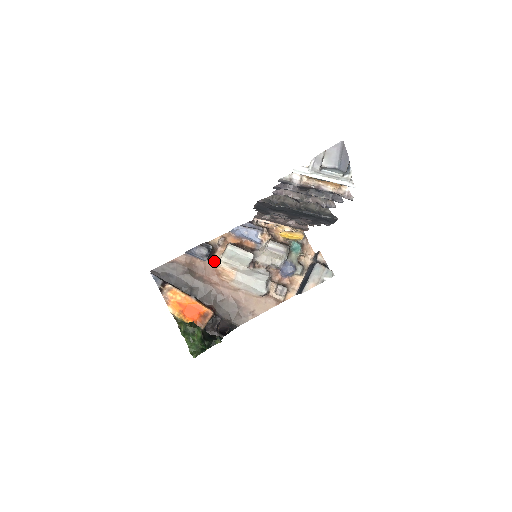
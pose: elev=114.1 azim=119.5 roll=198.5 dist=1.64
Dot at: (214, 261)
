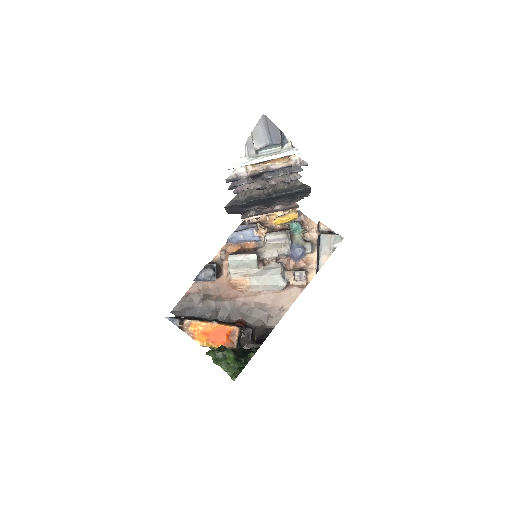
Dot at: (224, 277)
